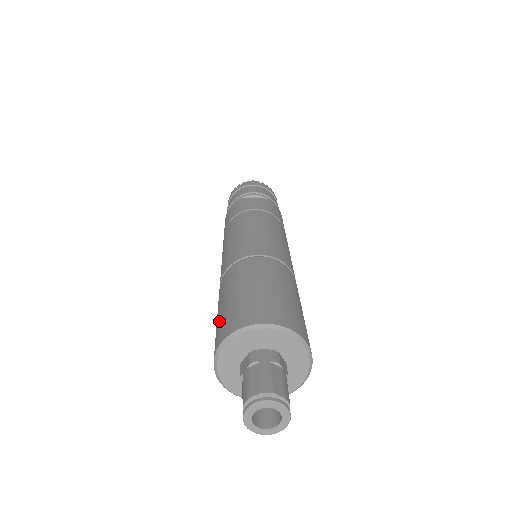
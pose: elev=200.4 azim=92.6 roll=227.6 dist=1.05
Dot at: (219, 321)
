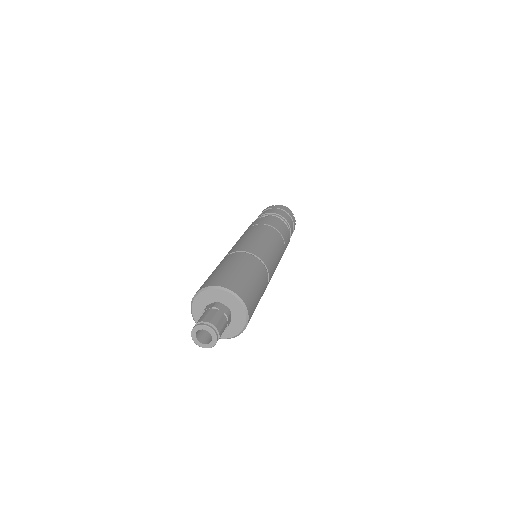
Dot at: occluded
